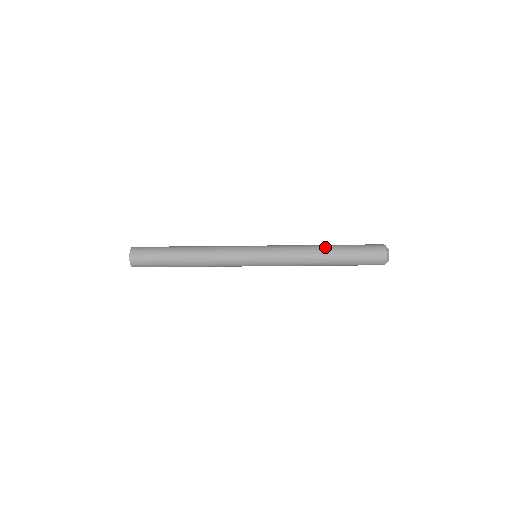
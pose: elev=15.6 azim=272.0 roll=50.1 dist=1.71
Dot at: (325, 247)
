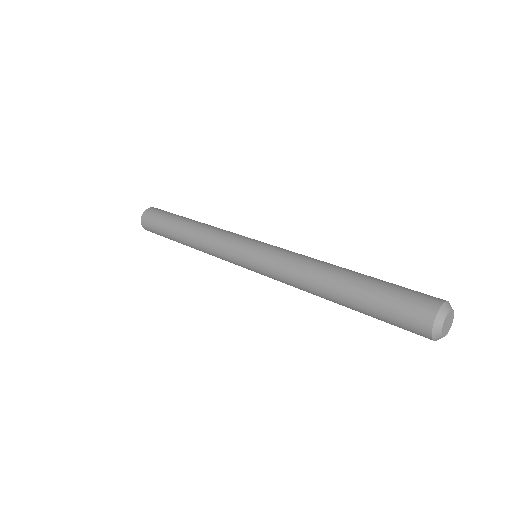
Dot at: (332, 282)
